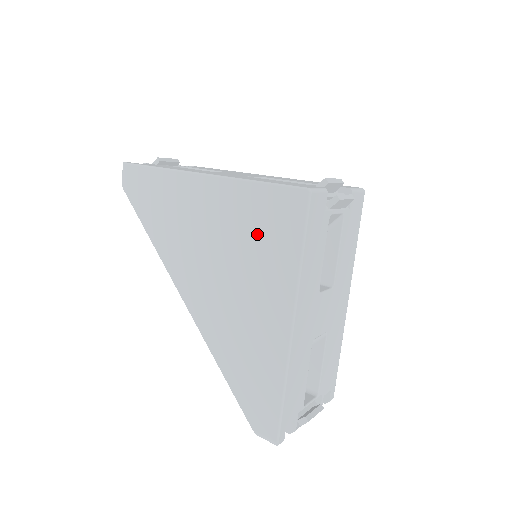
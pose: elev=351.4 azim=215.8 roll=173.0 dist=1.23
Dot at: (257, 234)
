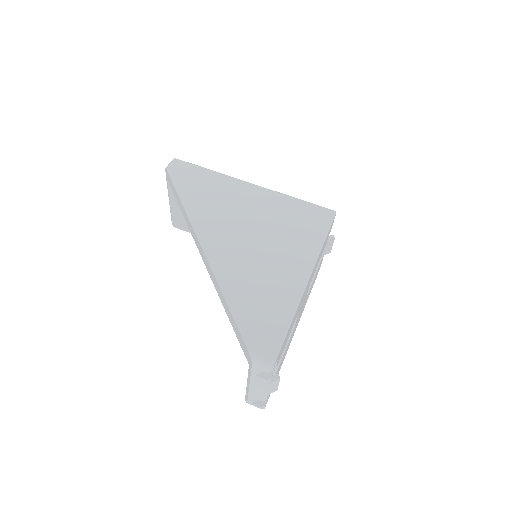
Dot at: (291, 222)
